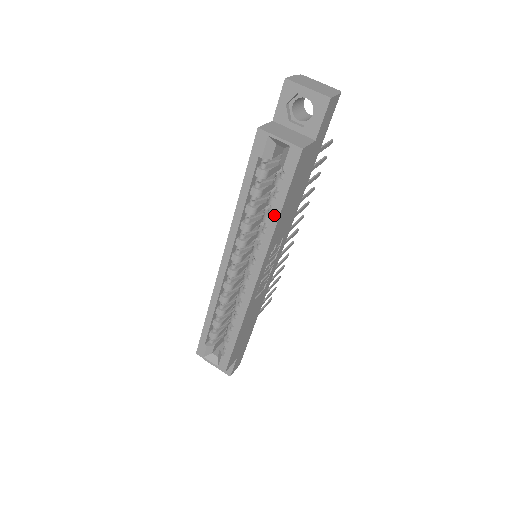
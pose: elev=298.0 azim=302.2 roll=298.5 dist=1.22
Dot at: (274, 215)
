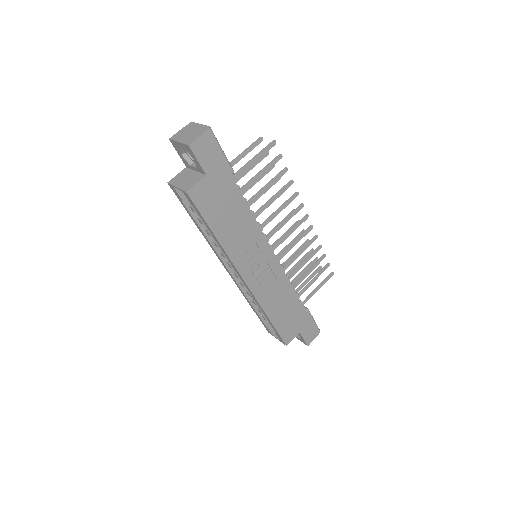
Dot at: (214, 236)
